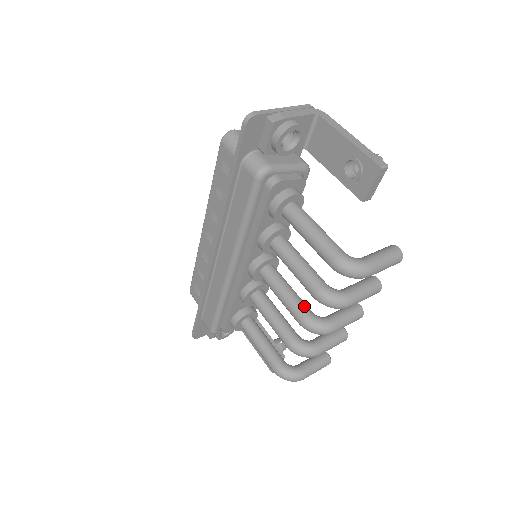
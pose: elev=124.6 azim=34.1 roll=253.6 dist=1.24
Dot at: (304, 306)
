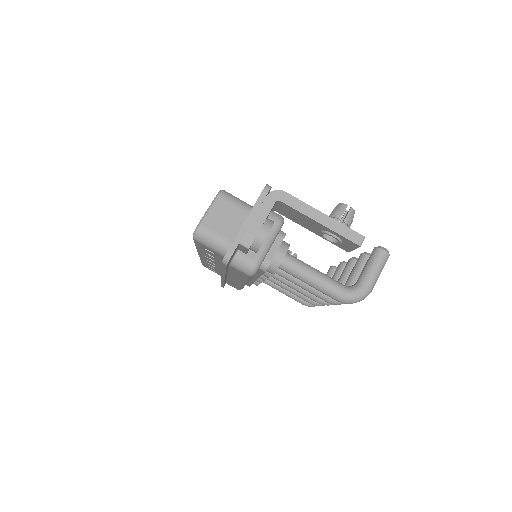
Dot at: occluded
